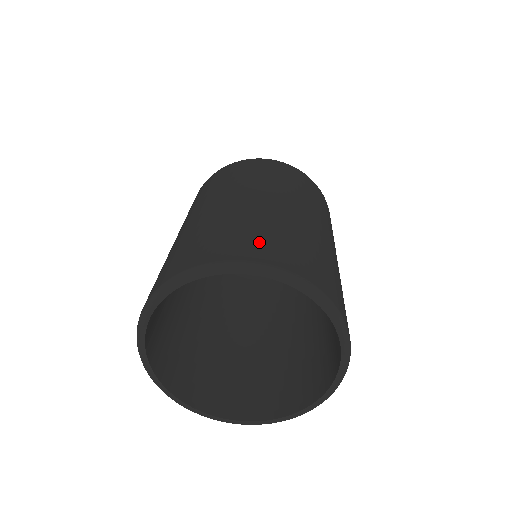
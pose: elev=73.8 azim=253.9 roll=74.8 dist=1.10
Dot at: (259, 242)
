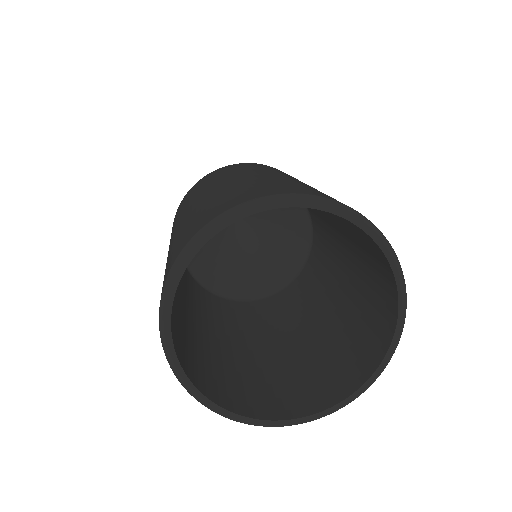
Dot at: (198, 221)
